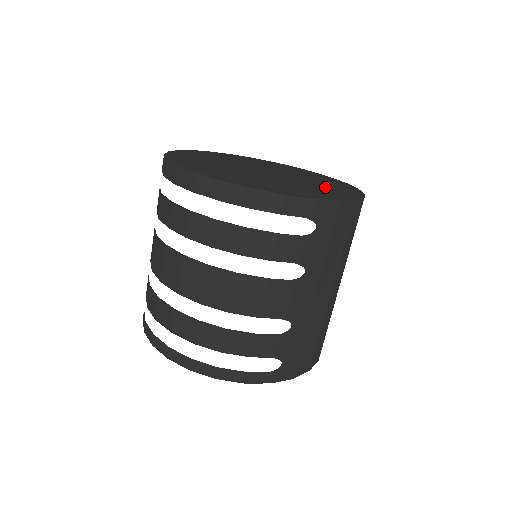
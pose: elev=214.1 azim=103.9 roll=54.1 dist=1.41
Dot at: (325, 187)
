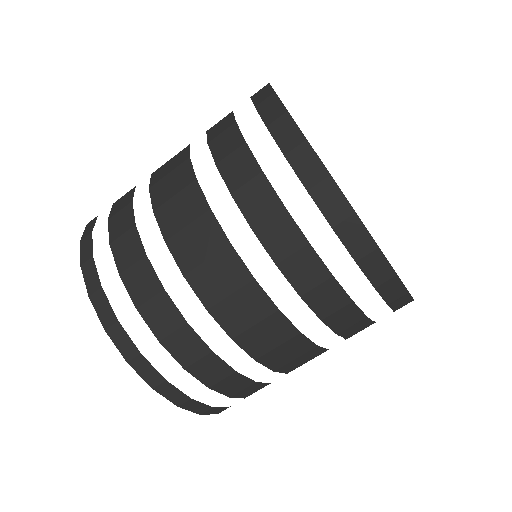
Dot at: occluded
